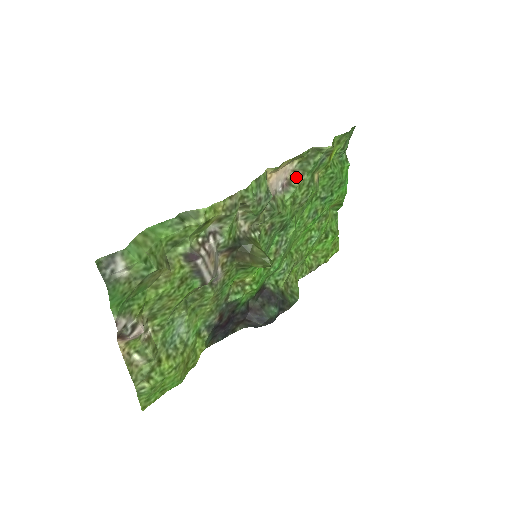
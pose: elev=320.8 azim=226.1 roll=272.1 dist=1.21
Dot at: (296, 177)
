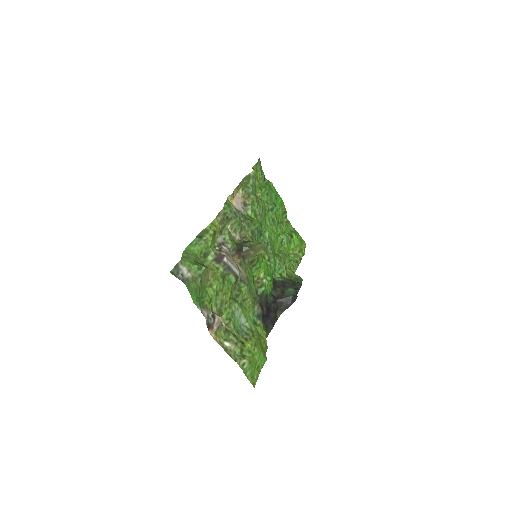
Dot at: (247, 199)
